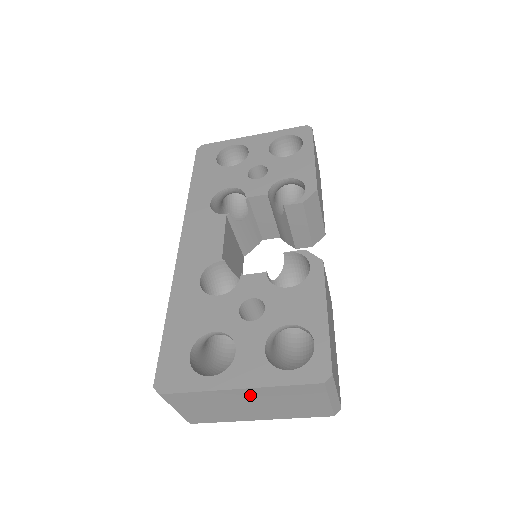
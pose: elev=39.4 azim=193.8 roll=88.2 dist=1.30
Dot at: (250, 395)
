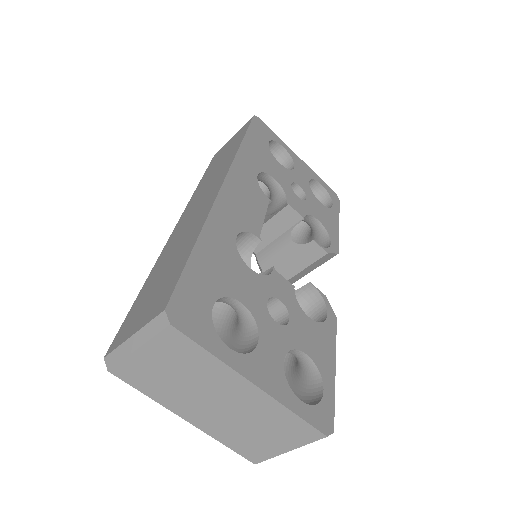
Dot at: (247, 397)
